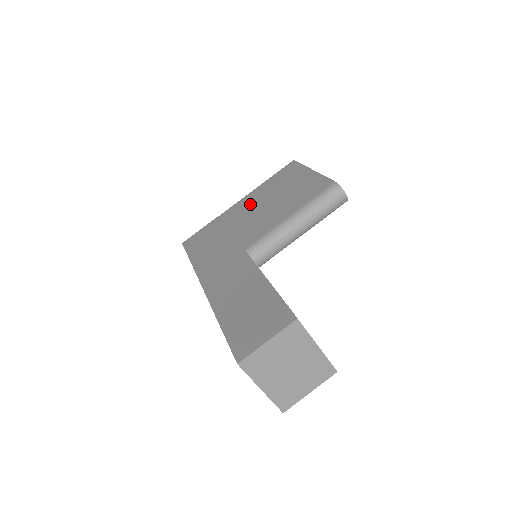
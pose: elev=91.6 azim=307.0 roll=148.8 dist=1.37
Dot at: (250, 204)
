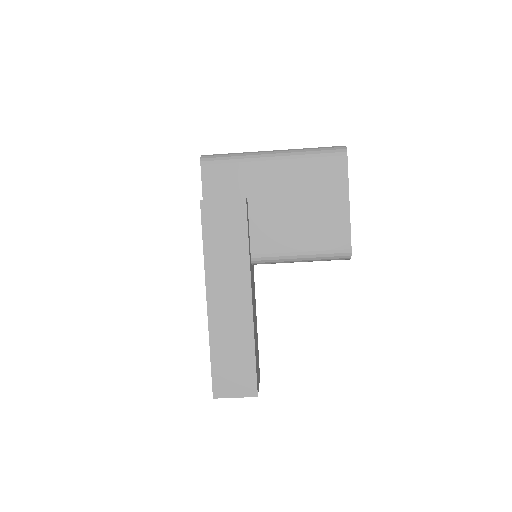
Dot at: (279, 183)
